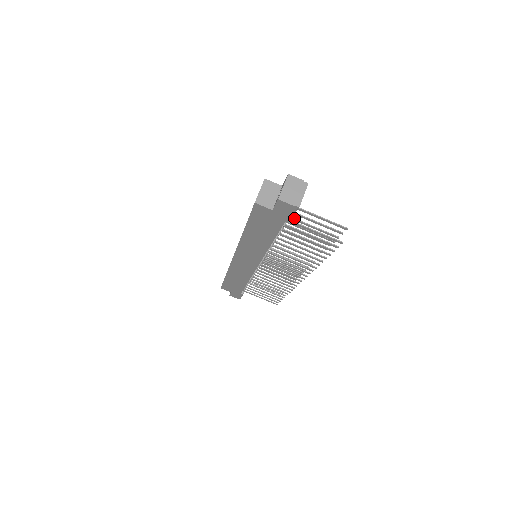
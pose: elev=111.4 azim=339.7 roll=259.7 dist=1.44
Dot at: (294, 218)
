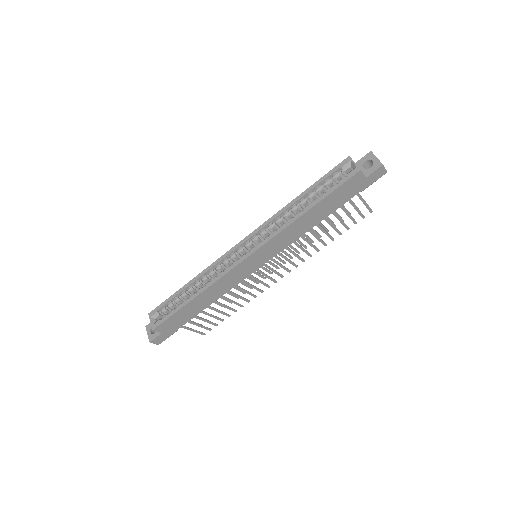
Dot at: occluded
